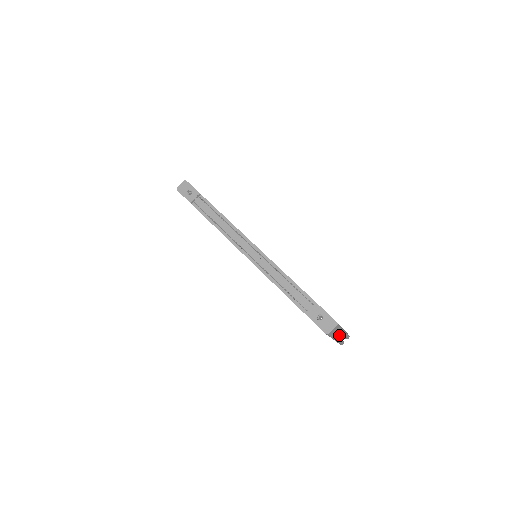
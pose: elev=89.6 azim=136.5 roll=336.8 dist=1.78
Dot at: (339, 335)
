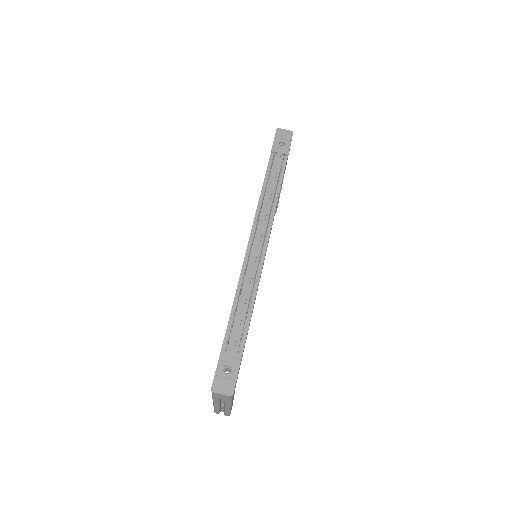
Dot at: (223, 404)
